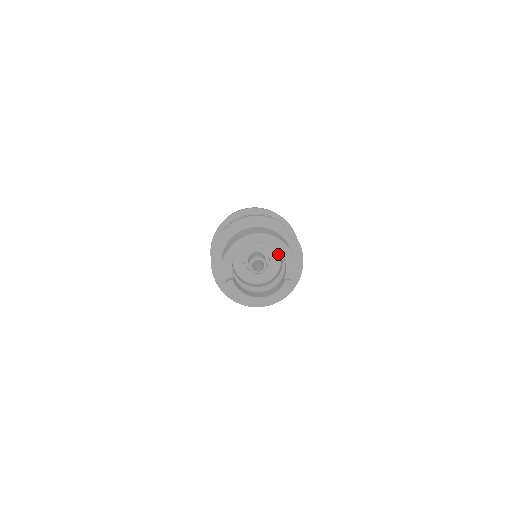
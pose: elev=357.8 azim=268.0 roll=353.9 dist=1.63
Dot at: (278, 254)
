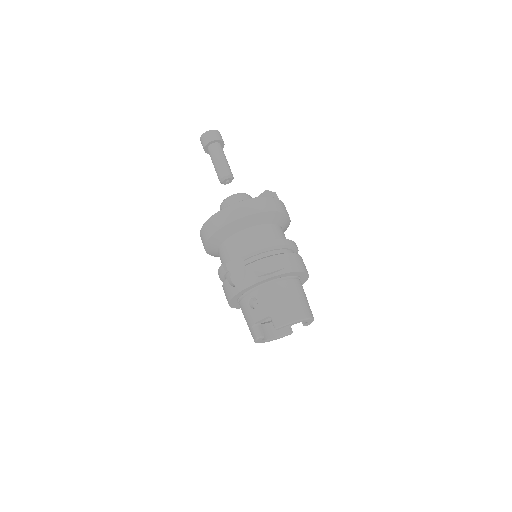
Dot at: occluded
